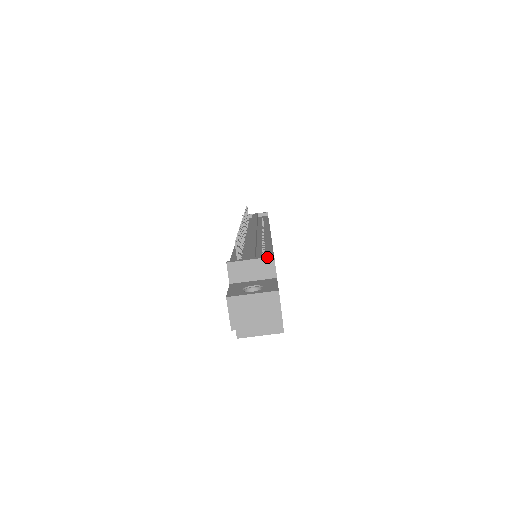
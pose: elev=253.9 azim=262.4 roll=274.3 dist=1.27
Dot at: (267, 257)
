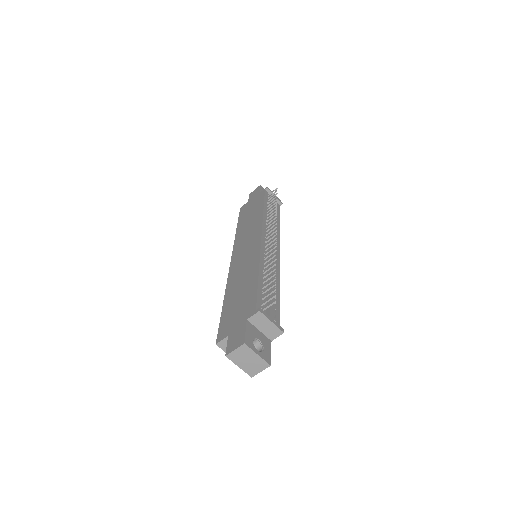
Dot at: (281, 330)
